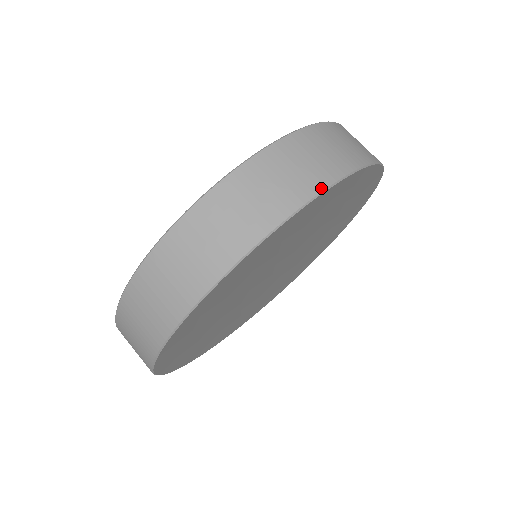
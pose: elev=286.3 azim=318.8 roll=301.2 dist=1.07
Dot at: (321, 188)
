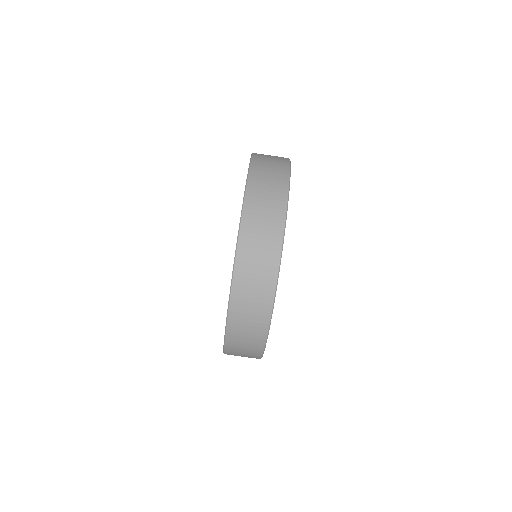
Dot at: (275, 280)
